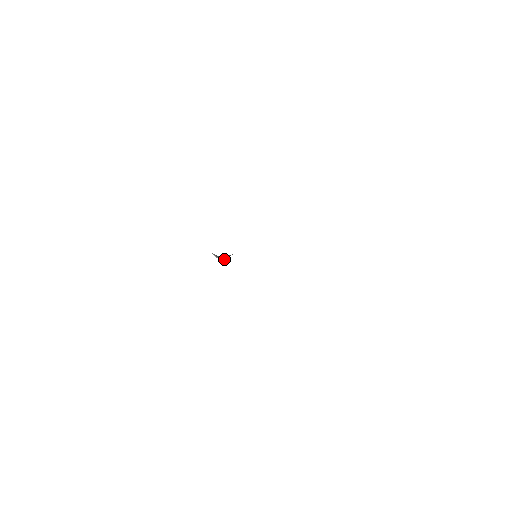
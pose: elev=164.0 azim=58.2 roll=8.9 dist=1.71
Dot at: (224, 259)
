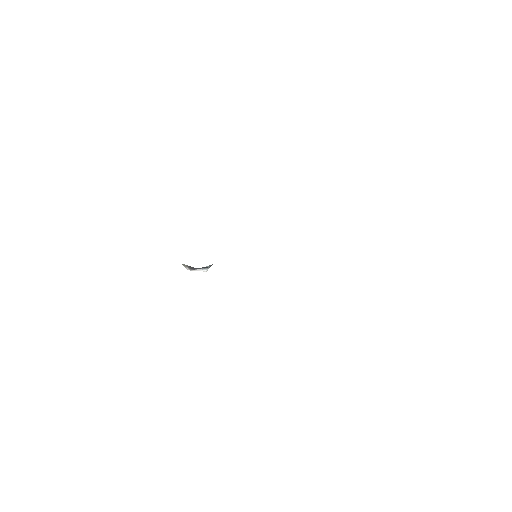
Dot at: (203, 270)
